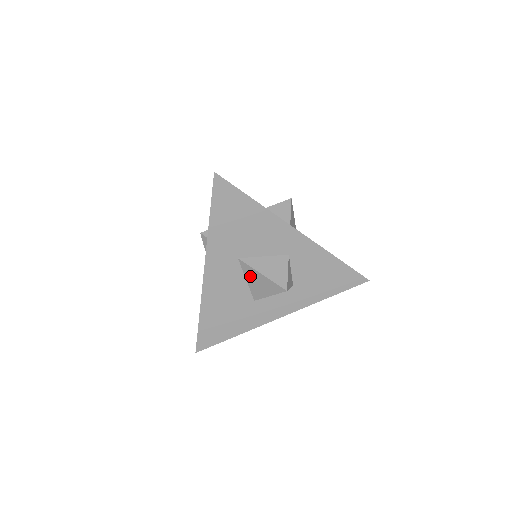
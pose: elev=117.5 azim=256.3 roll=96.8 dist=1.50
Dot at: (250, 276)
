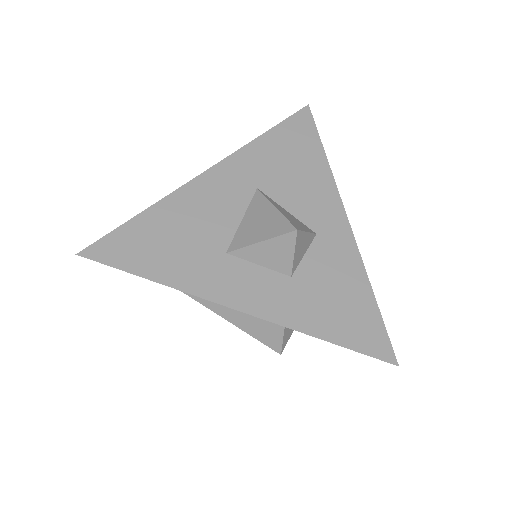
Dot at: (254, 212)
